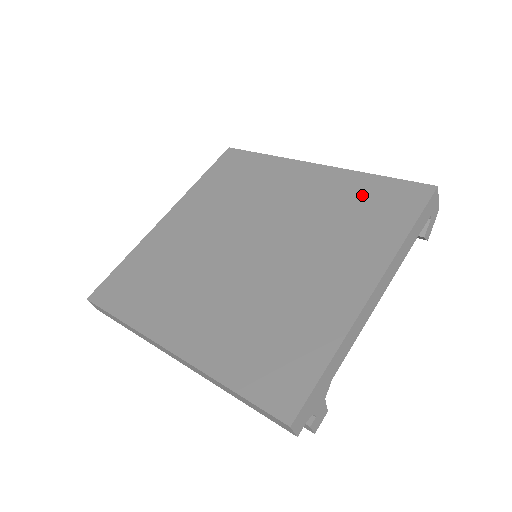
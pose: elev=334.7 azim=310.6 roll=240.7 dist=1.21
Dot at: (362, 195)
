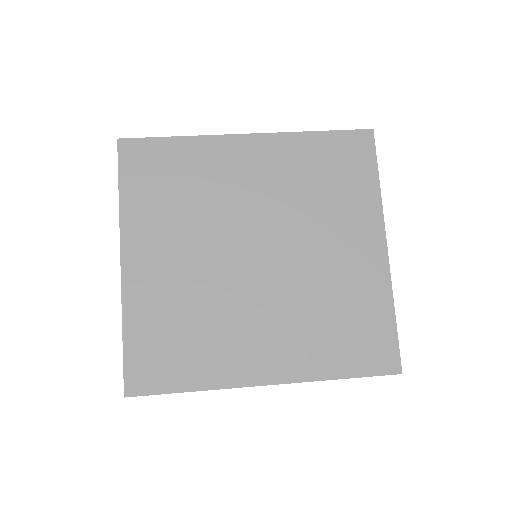
Dot at: (319, 159)
